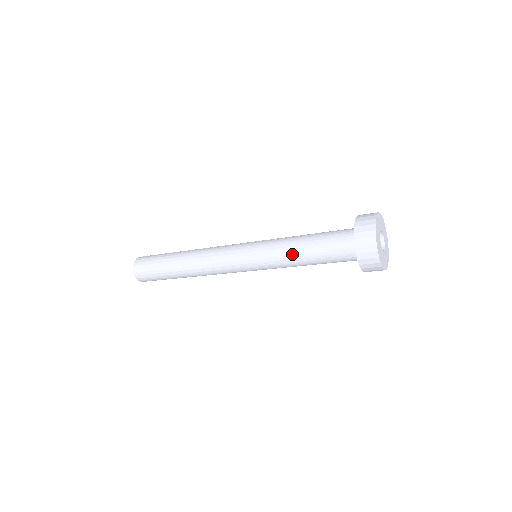
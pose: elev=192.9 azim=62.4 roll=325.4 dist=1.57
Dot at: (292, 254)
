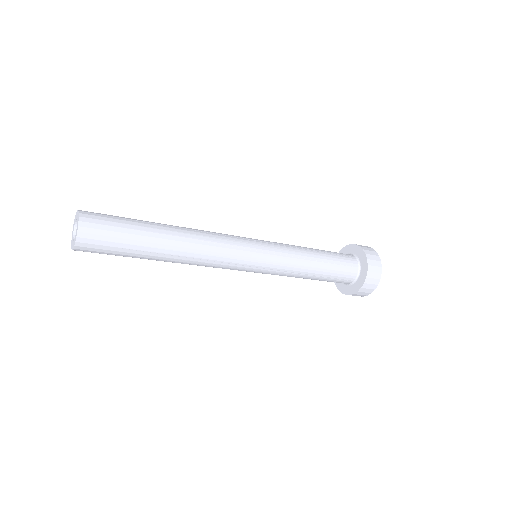
Dot at: (306, 268)
